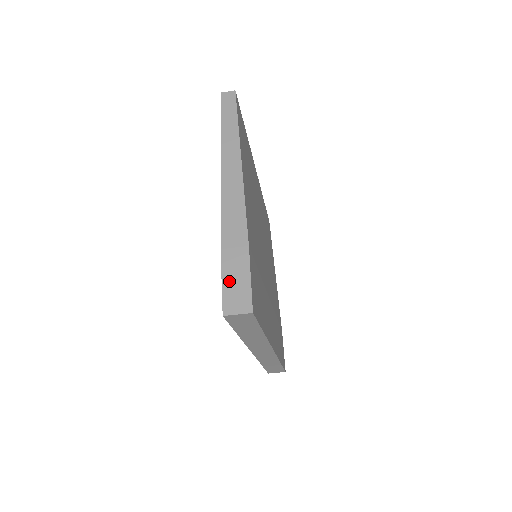
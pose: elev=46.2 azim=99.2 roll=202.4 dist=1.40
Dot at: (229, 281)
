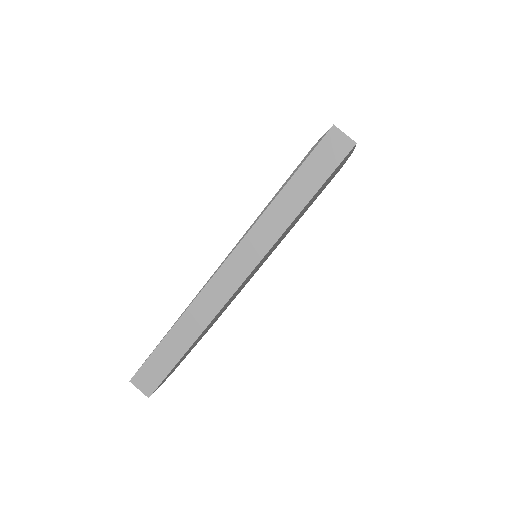
Dot at: occluded
